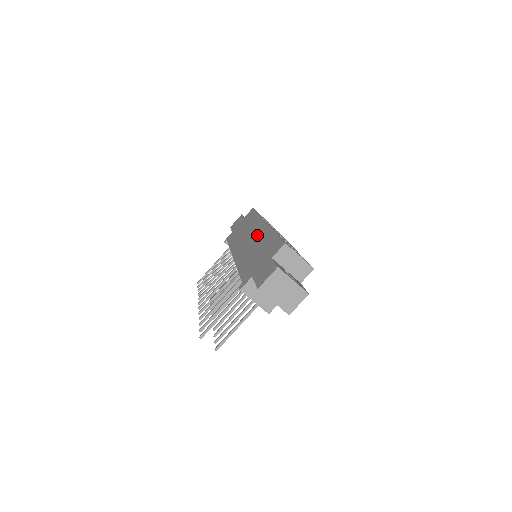
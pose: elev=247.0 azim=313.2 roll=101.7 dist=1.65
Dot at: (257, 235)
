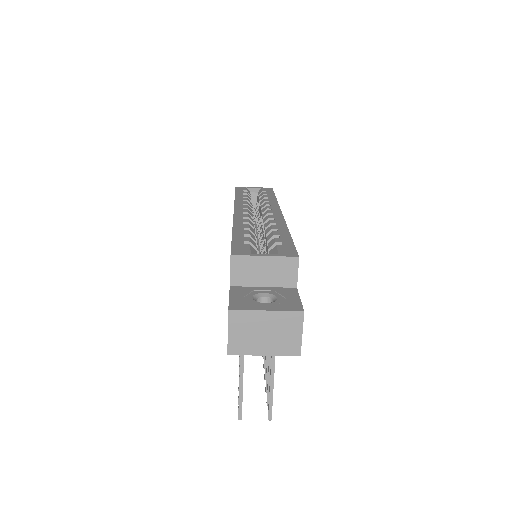
Dot at: occluded
